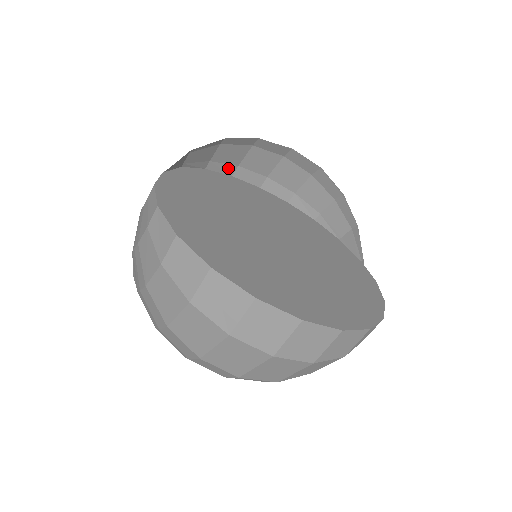
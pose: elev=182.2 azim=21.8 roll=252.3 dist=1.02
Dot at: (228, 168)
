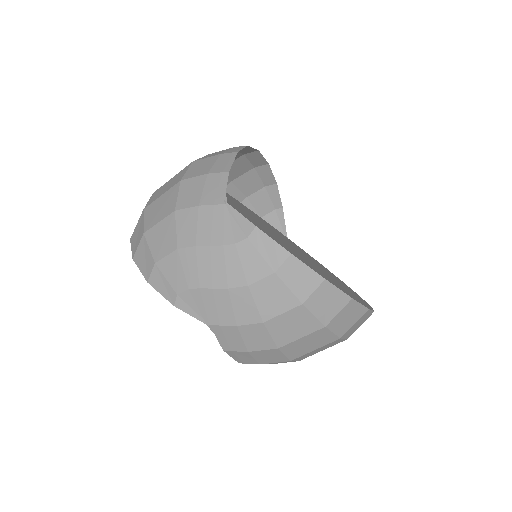
Dot at: occluded
